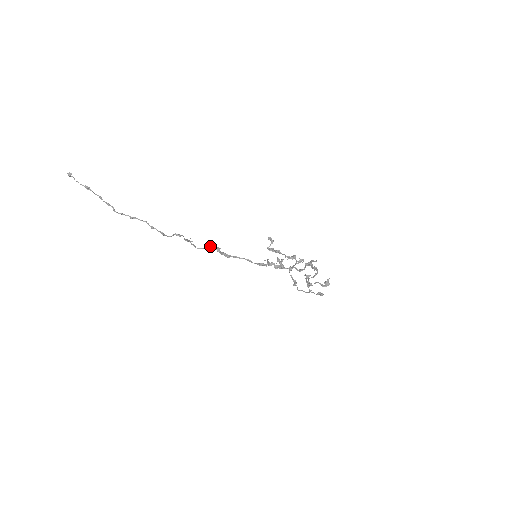
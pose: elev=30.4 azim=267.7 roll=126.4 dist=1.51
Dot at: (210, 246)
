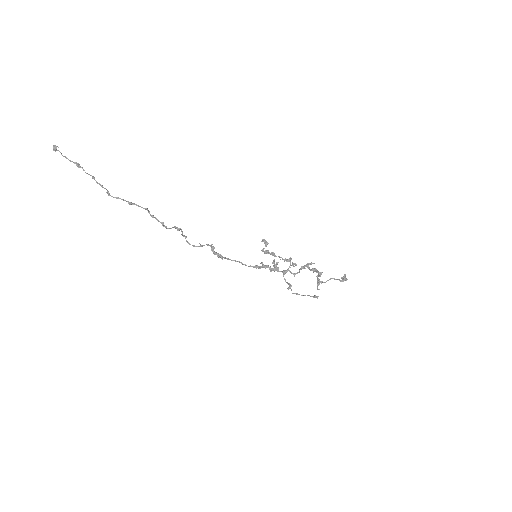
Dot at: (206, 244)
